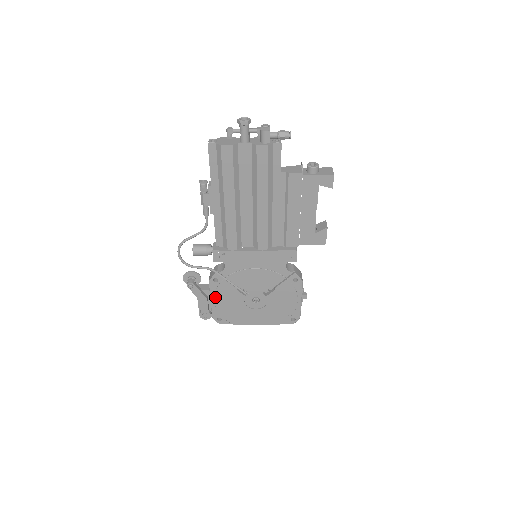
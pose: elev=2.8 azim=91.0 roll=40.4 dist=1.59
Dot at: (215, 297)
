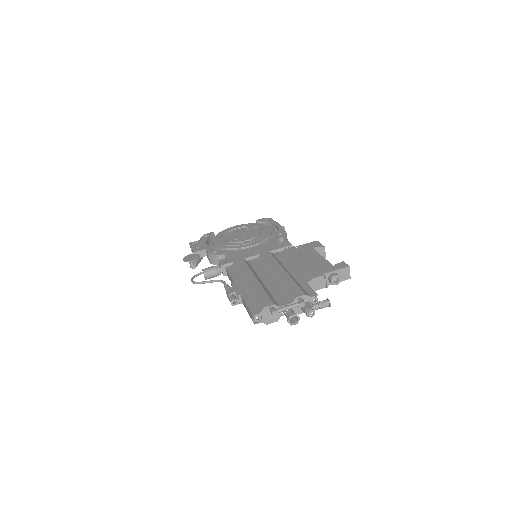
Dot at: occluded
